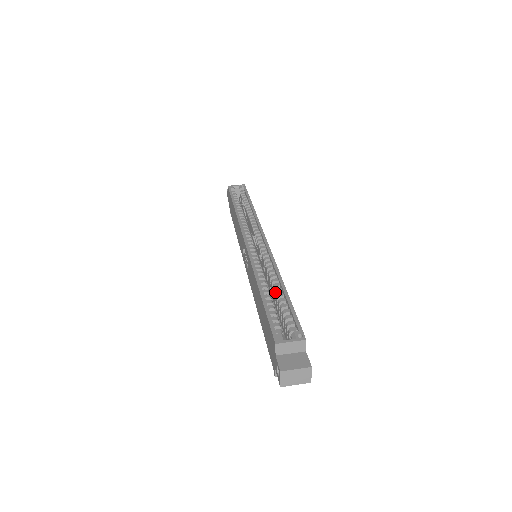
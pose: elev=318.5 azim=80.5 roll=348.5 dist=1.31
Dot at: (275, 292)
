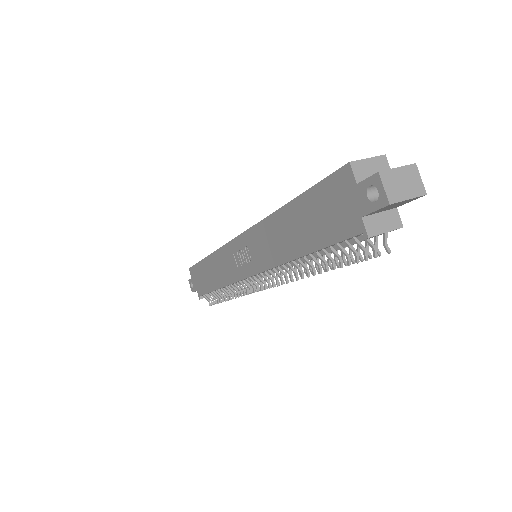
Dot at: occluded
